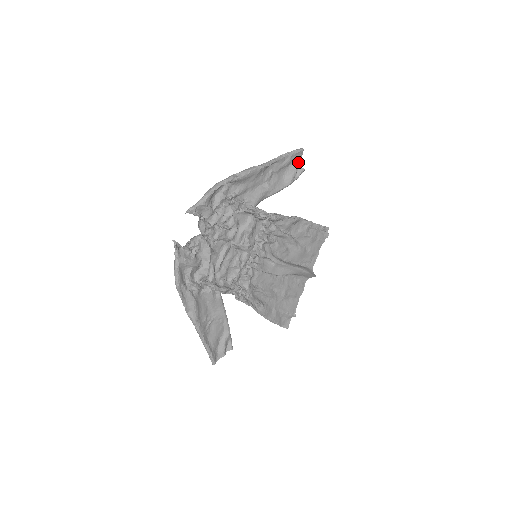
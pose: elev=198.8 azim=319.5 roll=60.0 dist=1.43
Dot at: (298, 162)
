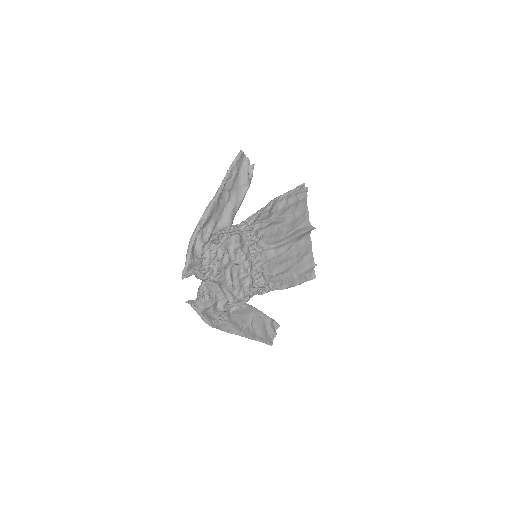
Dot at: (245, 163)
